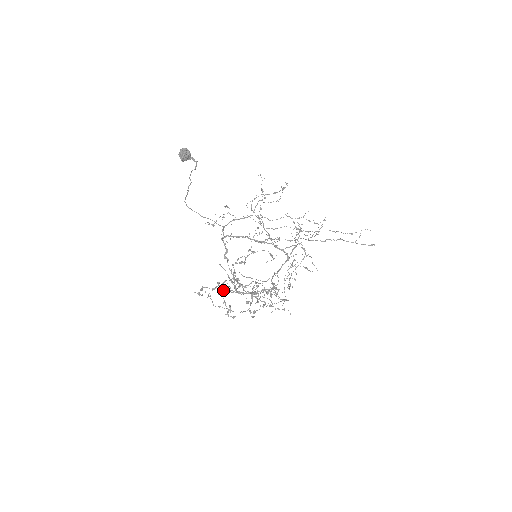
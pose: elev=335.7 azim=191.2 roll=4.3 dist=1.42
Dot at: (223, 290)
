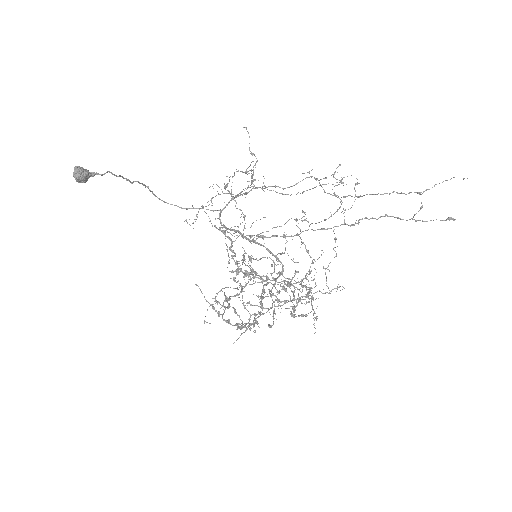
Dot at: (244, 287)
